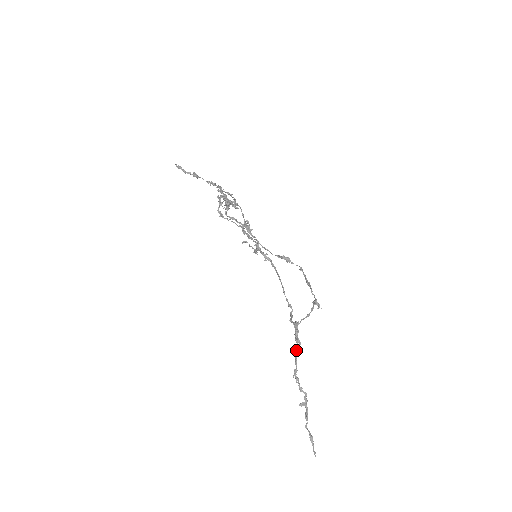
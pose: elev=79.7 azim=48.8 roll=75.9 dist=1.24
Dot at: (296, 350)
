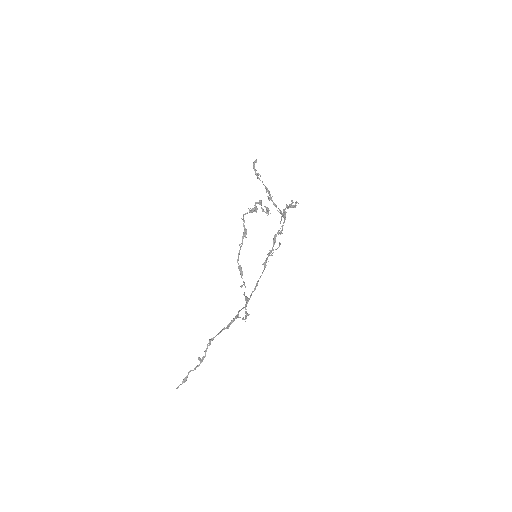
Dot at: (223, 329)
